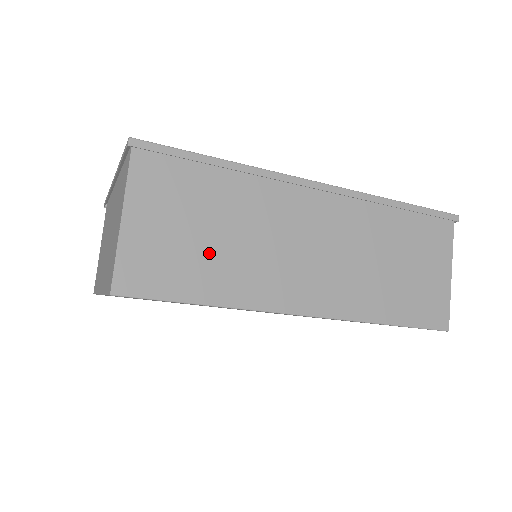
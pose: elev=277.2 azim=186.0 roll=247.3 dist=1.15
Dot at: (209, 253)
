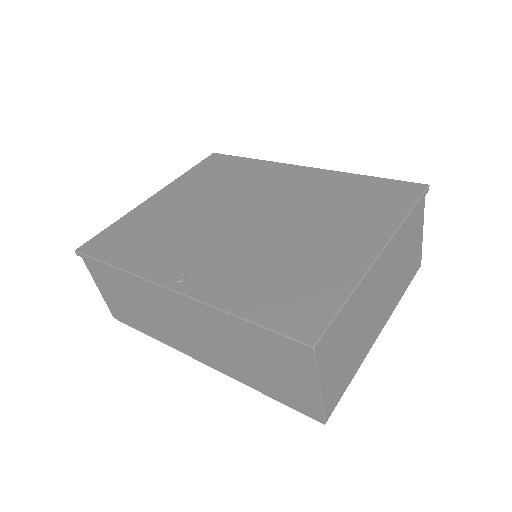
Dot at: (137, 313)
